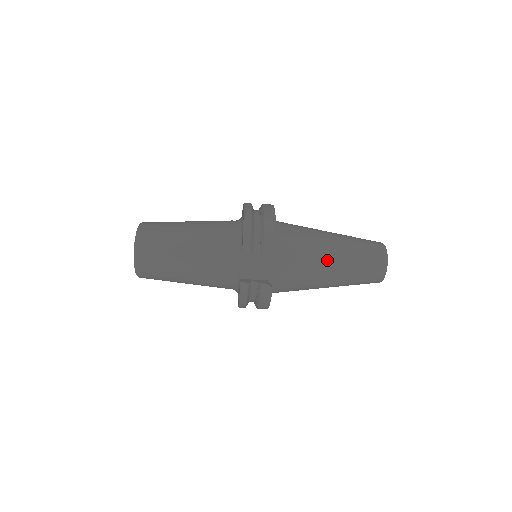
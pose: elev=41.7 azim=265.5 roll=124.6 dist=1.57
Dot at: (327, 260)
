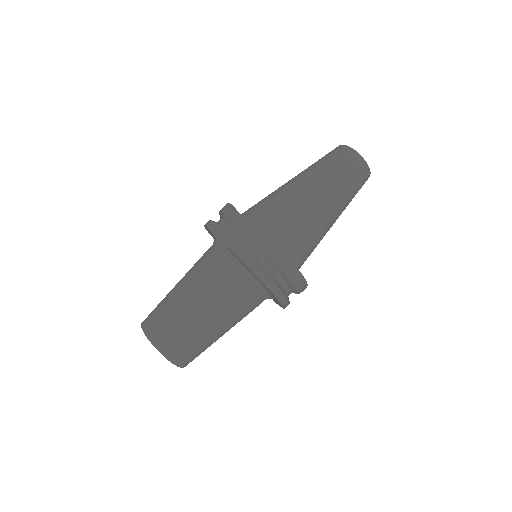
Dot at: (291, 184)
